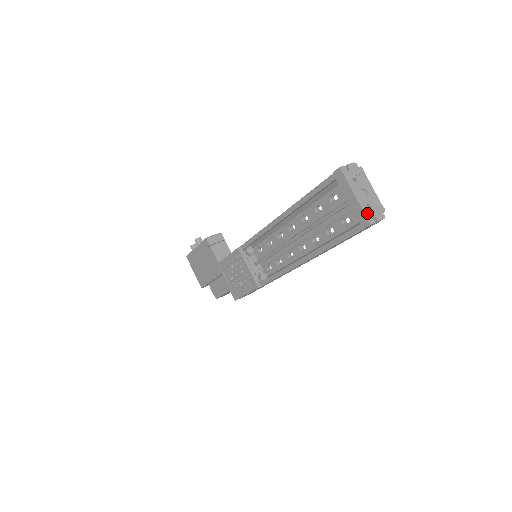
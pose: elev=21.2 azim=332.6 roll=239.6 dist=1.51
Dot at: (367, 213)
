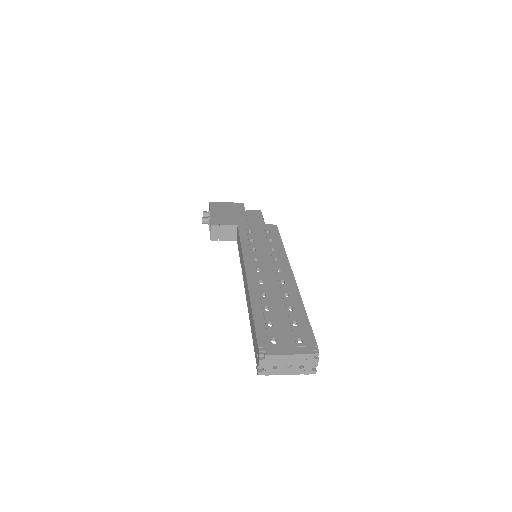
Dot at: (306, 372)
